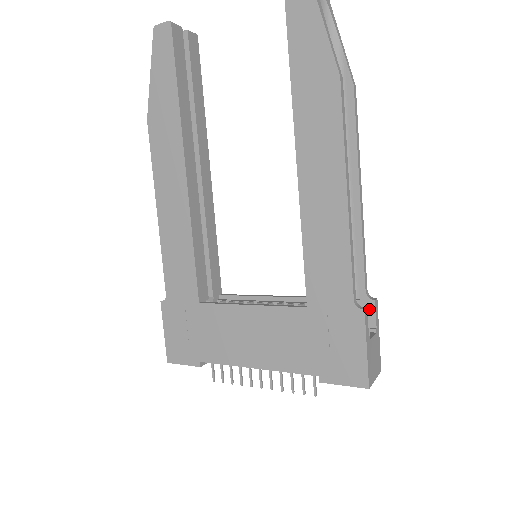
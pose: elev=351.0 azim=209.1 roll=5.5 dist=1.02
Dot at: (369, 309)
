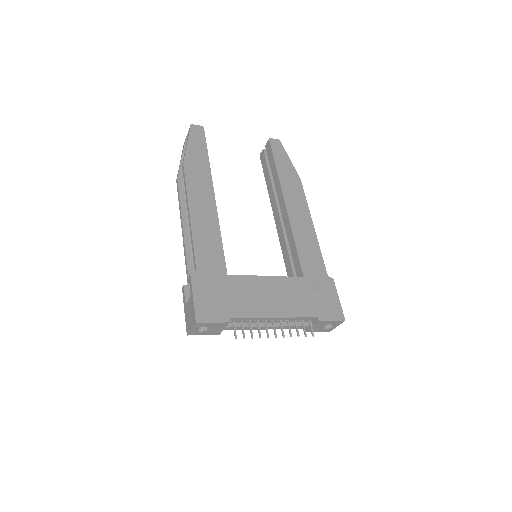
Dot at: occluded
